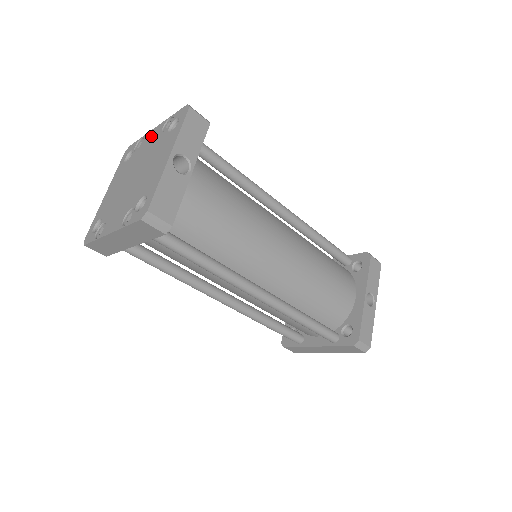
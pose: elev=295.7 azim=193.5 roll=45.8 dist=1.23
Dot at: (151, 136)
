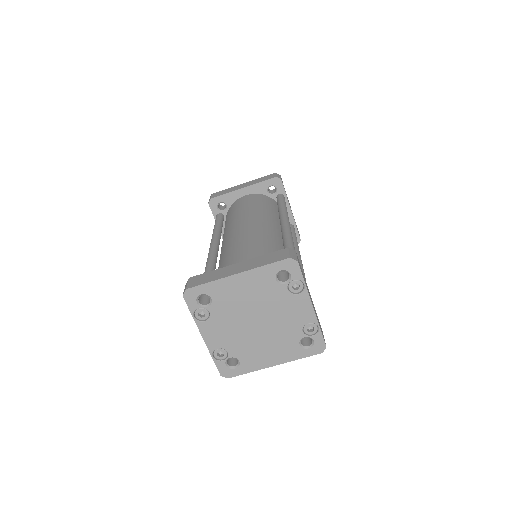
Dot at: (302, 309)
